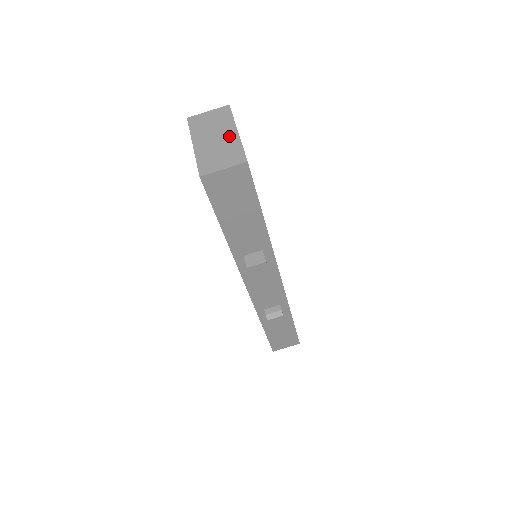
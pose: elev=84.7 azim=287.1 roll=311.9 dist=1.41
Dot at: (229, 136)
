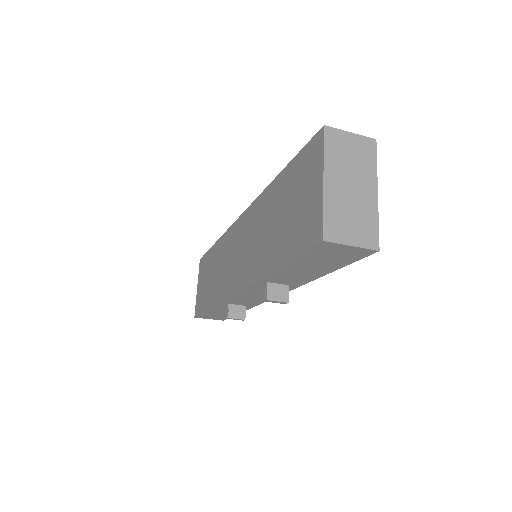
Dot at: (367, 194)
